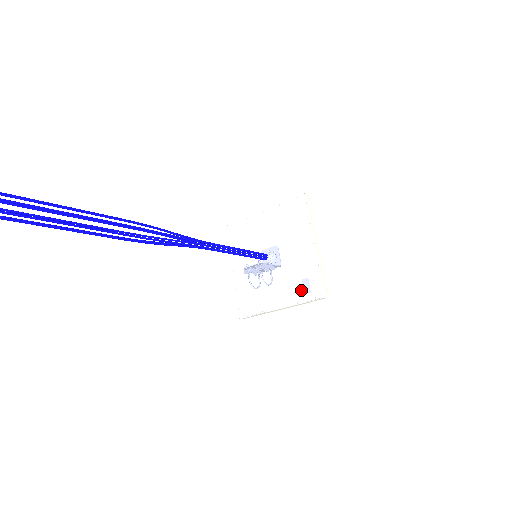
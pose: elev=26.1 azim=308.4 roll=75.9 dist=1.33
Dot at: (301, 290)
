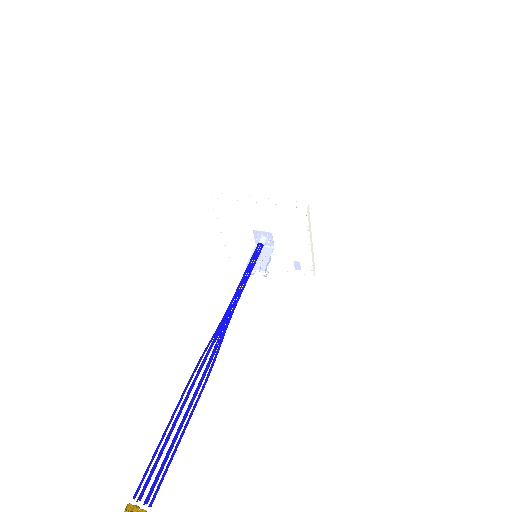
Dot at: (292, 266)
